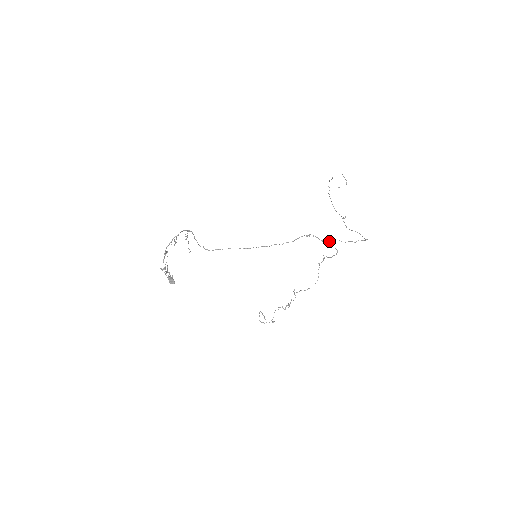
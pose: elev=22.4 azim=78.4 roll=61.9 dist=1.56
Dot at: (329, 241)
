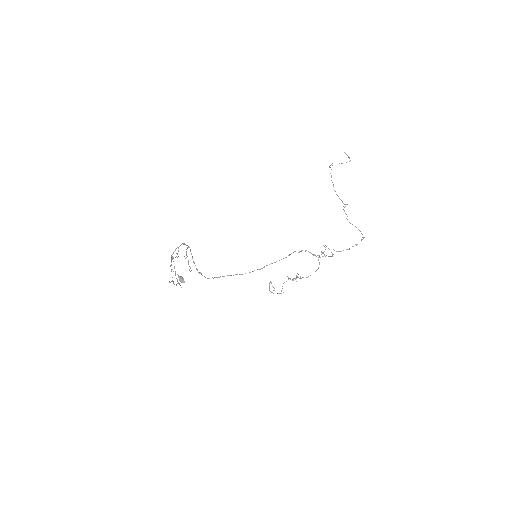
Dot at: (325, 245)
